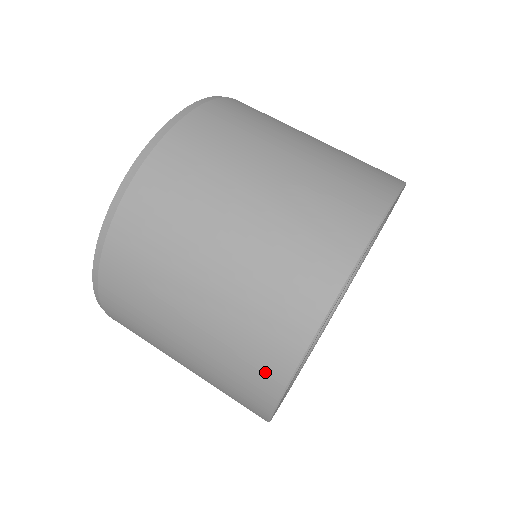
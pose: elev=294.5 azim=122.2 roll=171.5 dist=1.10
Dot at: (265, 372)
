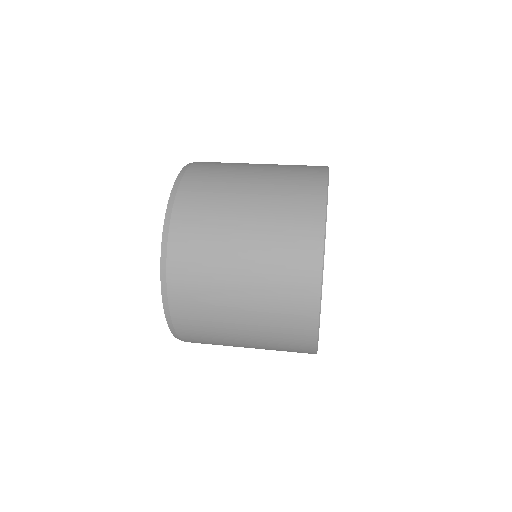
Dot at: (304, 291)
